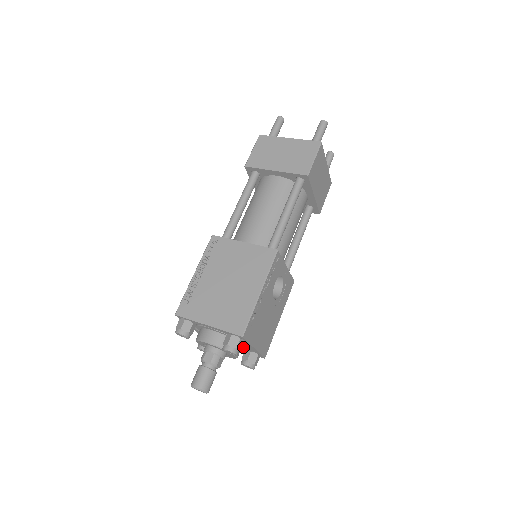
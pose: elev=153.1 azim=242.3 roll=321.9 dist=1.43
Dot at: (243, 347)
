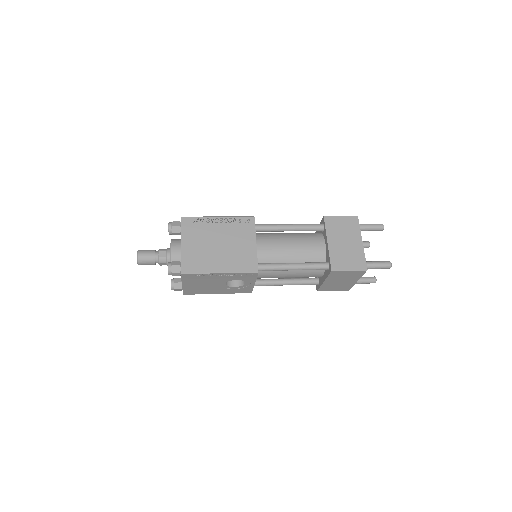
Dot at: occluded
